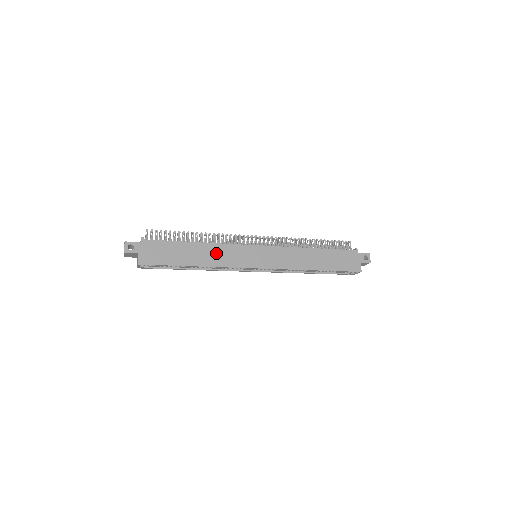
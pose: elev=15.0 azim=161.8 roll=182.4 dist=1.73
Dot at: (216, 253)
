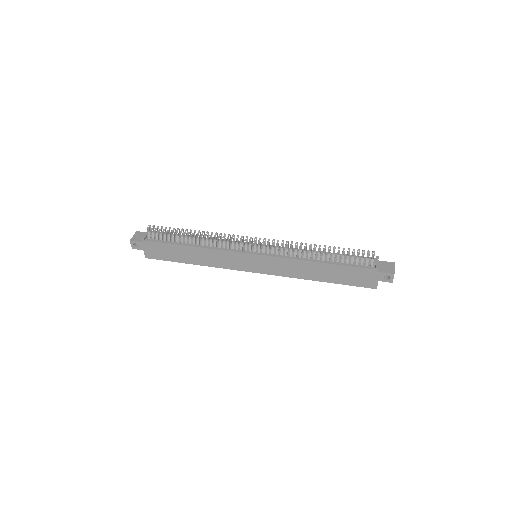
Dot at: (211, 256)
